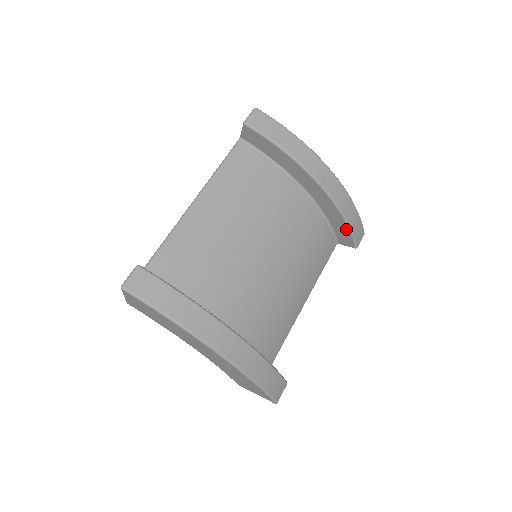
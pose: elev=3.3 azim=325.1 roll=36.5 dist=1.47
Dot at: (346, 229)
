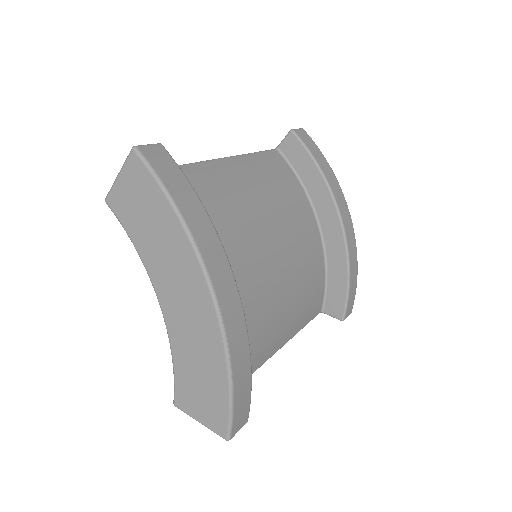
Dot at: (343, 288)
